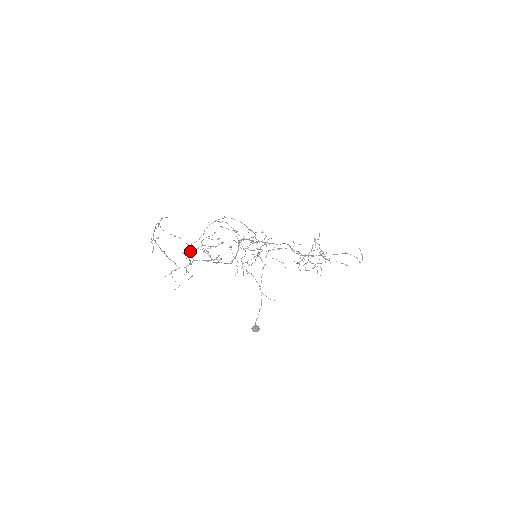
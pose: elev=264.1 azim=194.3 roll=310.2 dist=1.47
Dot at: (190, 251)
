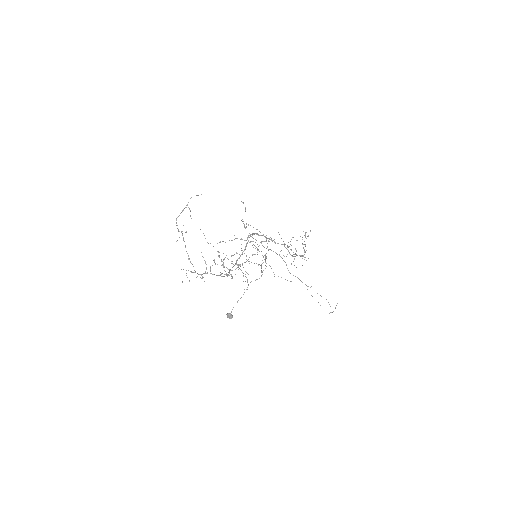
Dot at: occluded
